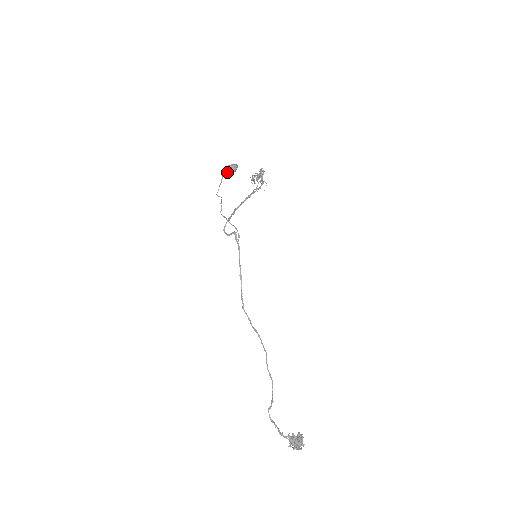
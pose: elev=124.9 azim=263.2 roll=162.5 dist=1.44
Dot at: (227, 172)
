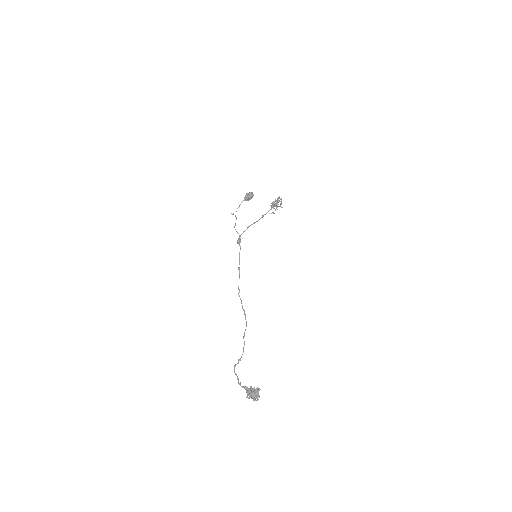
Dot at: (245, 199)
